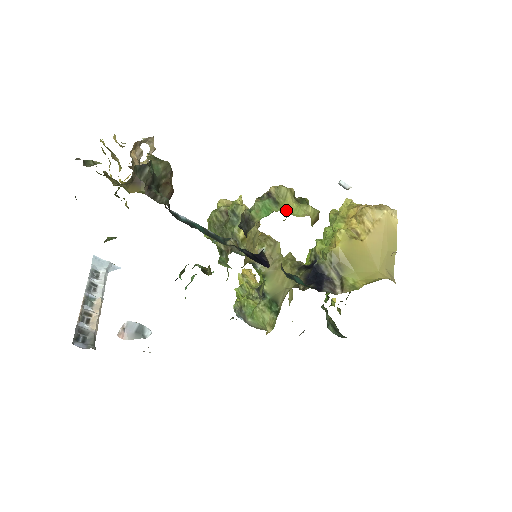
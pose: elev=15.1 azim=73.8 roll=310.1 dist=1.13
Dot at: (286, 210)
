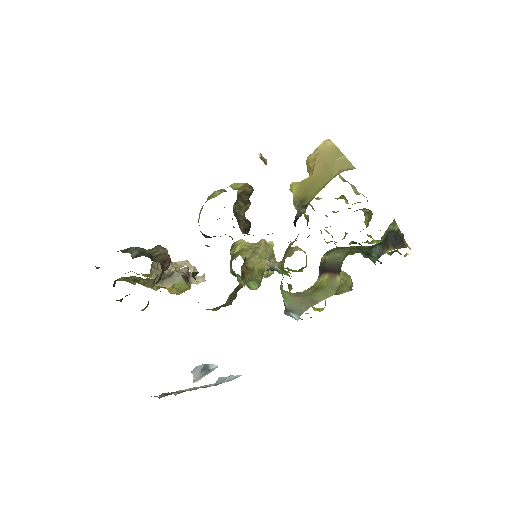
Dot at: occluded
